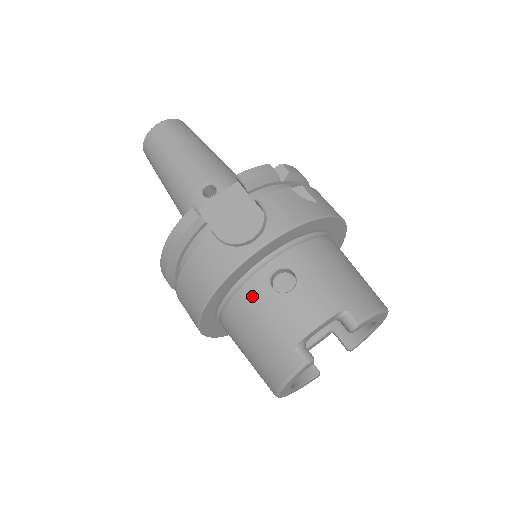
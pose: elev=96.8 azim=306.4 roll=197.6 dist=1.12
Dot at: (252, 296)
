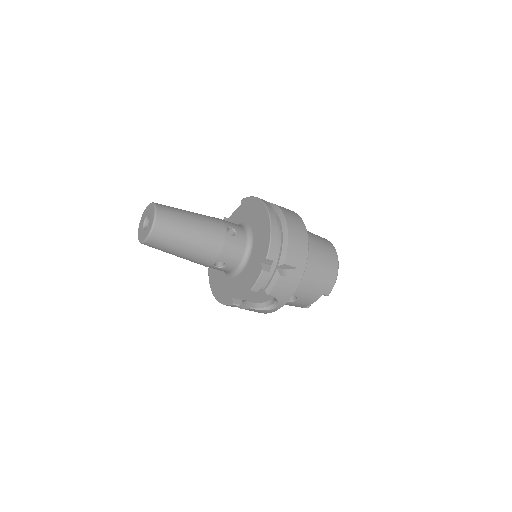
Dot at: occluded
